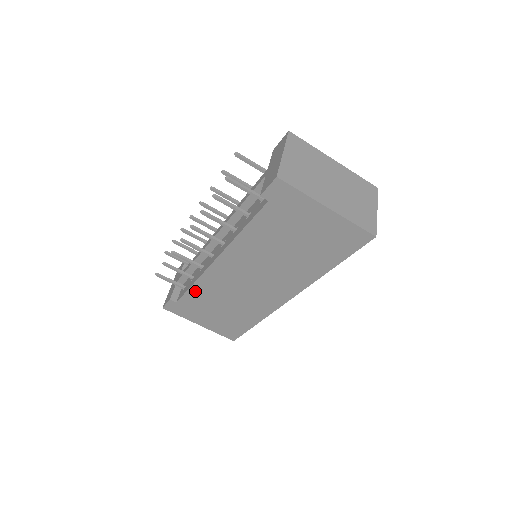
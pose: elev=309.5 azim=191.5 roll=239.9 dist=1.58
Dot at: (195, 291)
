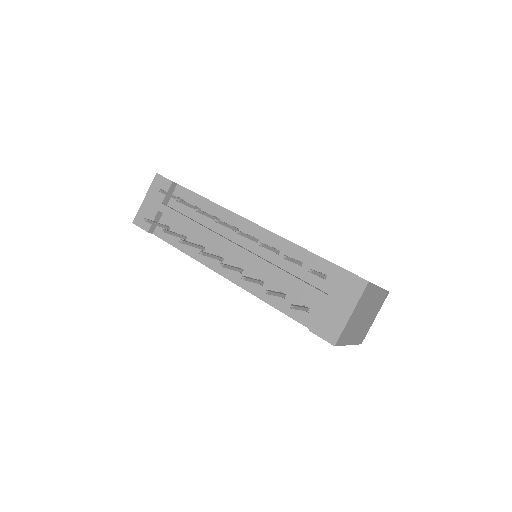
Dot at: occluded
